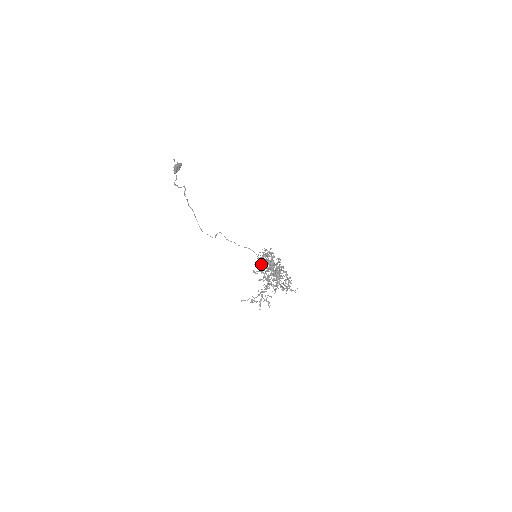
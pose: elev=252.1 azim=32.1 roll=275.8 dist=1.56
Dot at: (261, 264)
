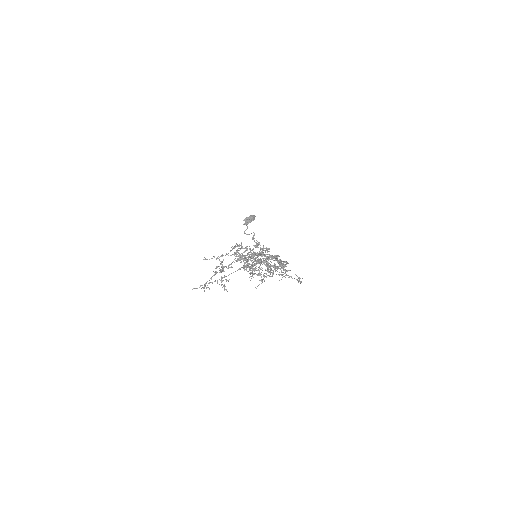
Dot at: occluded
